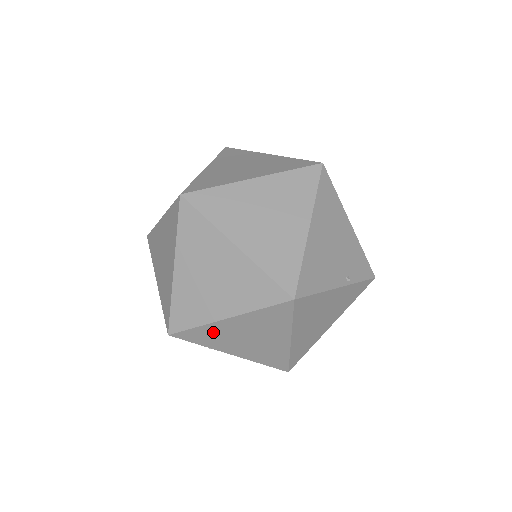
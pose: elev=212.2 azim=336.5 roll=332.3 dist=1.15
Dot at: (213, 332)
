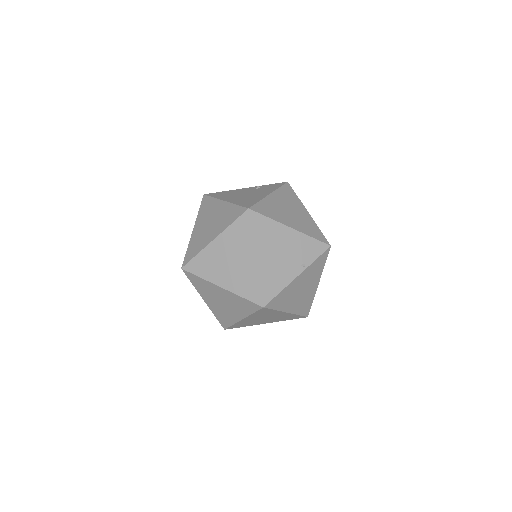
Dot at: (244, 323)
